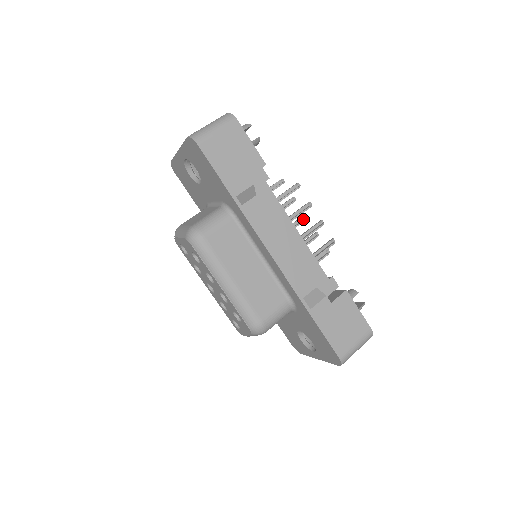
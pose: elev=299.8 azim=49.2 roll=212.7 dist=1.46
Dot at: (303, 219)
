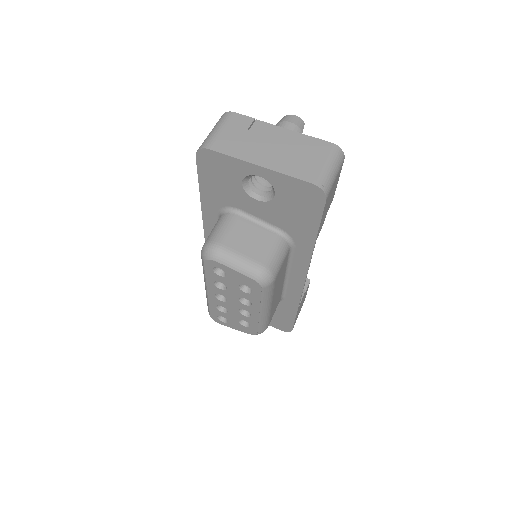
Dot at: occluded
